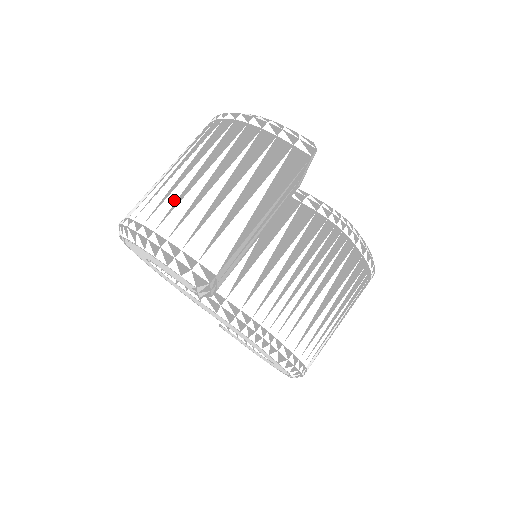
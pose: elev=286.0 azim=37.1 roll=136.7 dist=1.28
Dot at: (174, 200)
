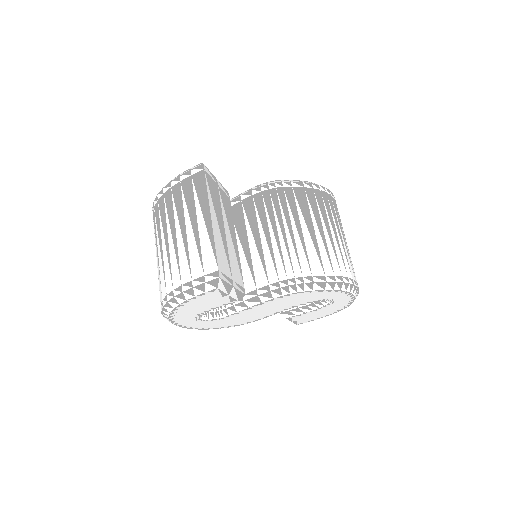
Dot at: (168, 266)
